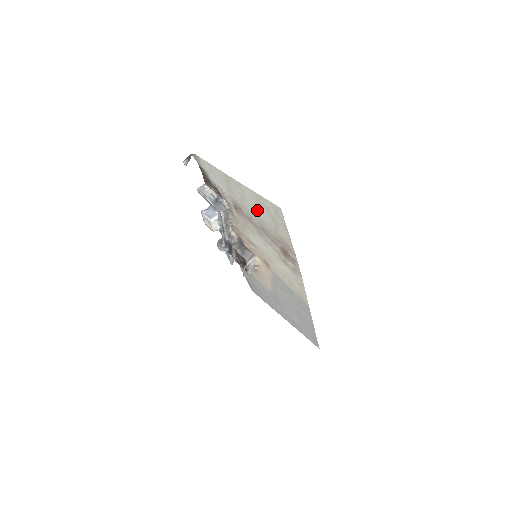
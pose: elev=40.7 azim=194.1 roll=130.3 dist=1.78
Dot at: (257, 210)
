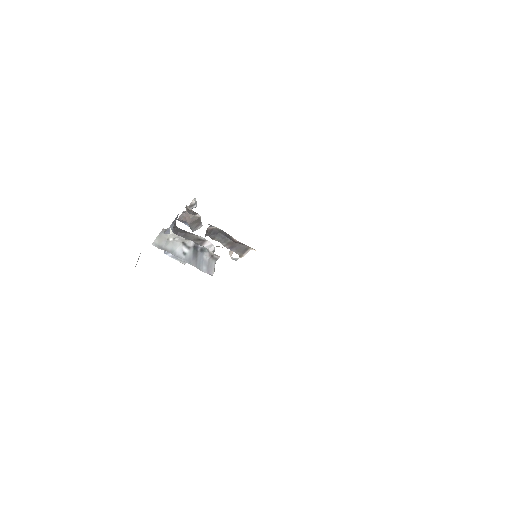
Dot at: occluded
